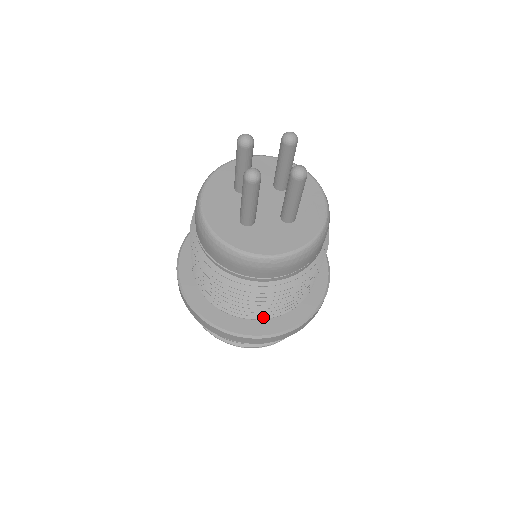
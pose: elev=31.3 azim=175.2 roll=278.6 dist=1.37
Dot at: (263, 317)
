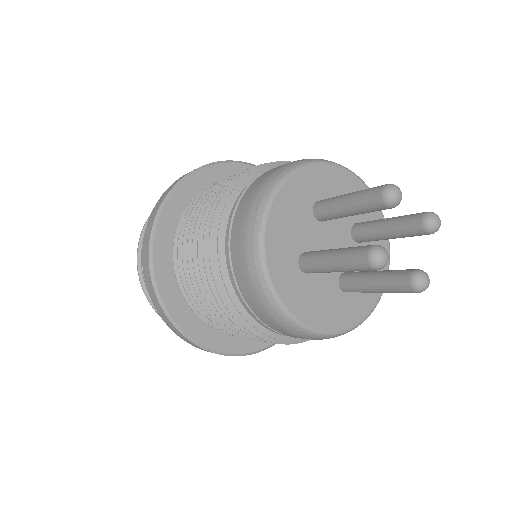
Dot at: occluded
